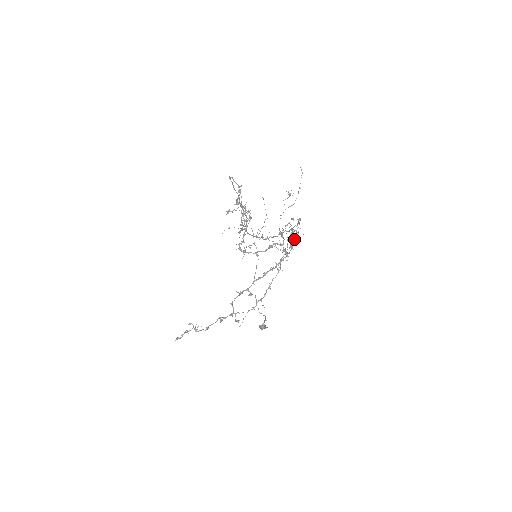
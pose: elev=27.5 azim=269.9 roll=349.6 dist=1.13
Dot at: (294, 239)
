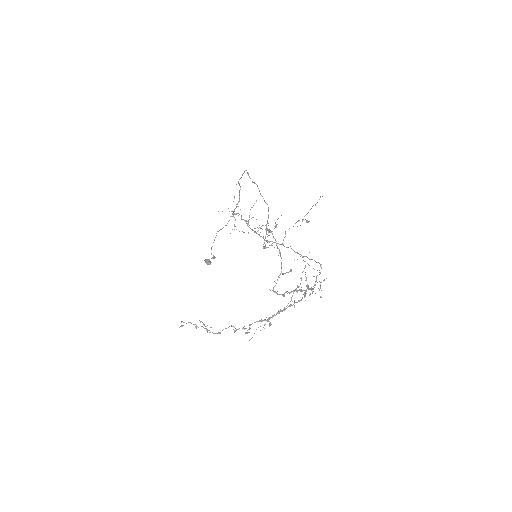
Dot at: occluded
